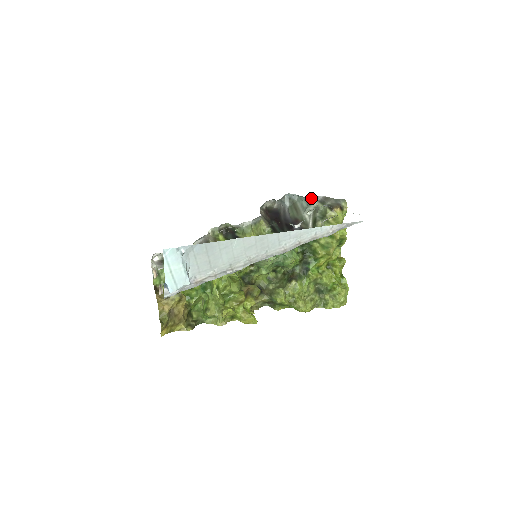
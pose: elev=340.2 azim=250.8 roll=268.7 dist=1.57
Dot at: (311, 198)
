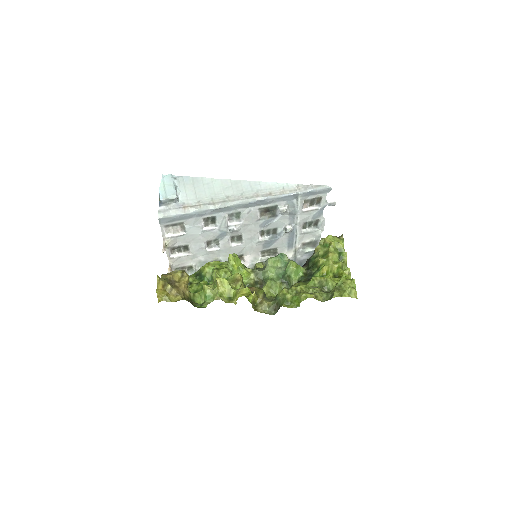
Dot at: occluded
